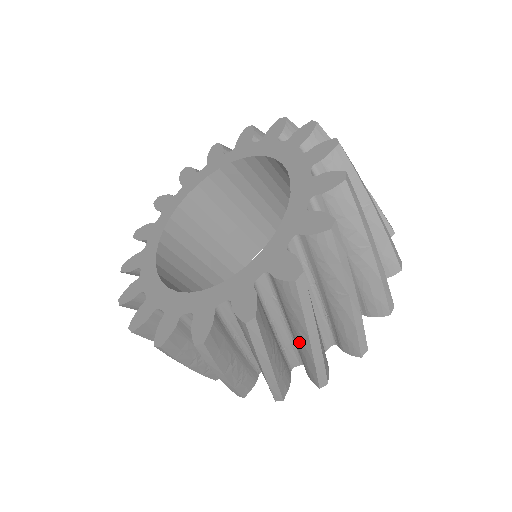
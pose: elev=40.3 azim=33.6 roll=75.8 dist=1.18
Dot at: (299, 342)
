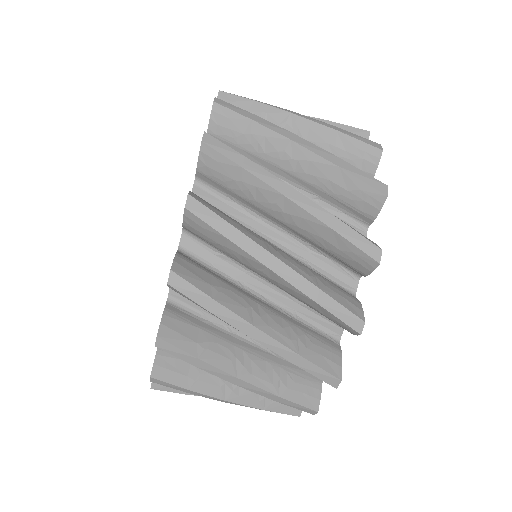
Dot at: occluded
